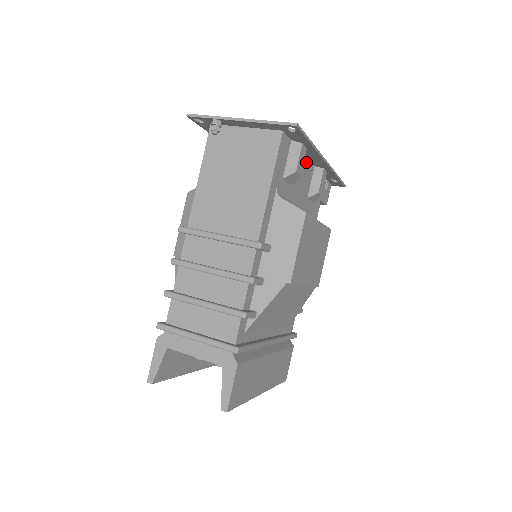
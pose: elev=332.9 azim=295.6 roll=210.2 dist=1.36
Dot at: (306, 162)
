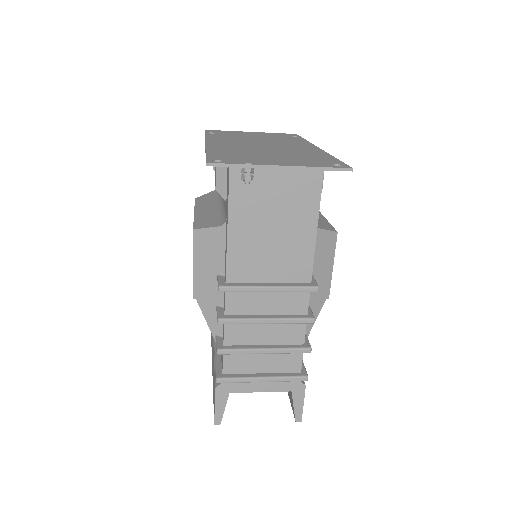
Dot at: occluded
